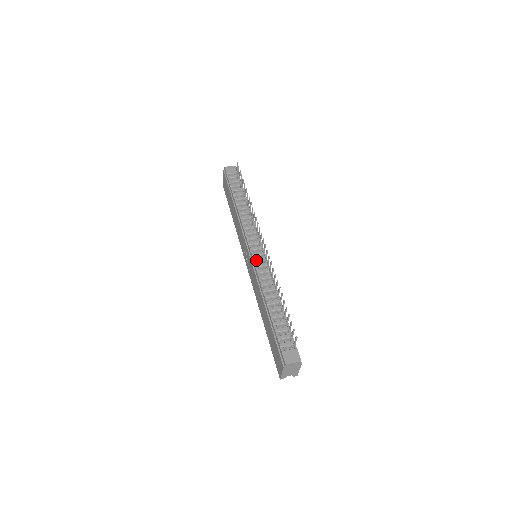
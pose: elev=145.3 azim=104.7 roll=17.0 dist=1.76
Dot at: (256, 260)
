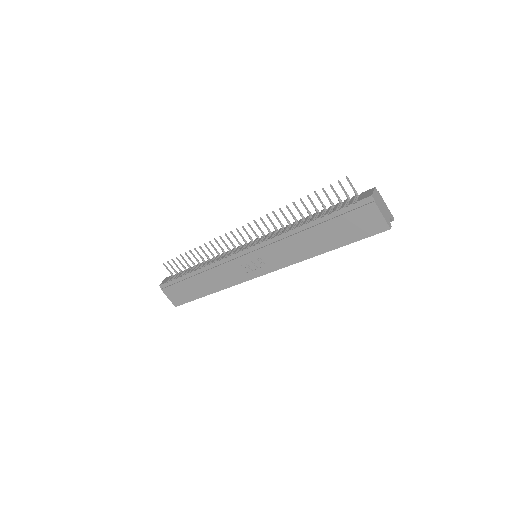
Dot at: (258, 242)
